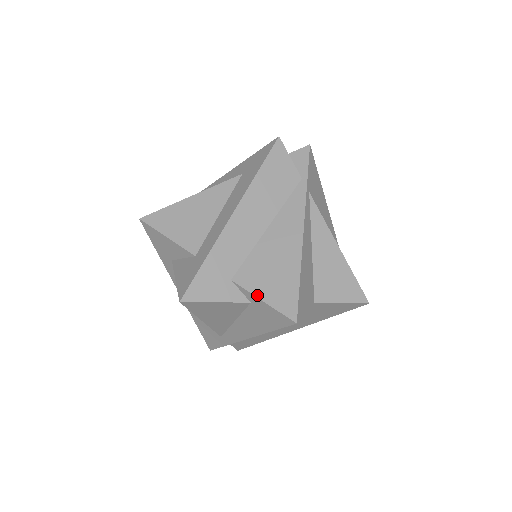
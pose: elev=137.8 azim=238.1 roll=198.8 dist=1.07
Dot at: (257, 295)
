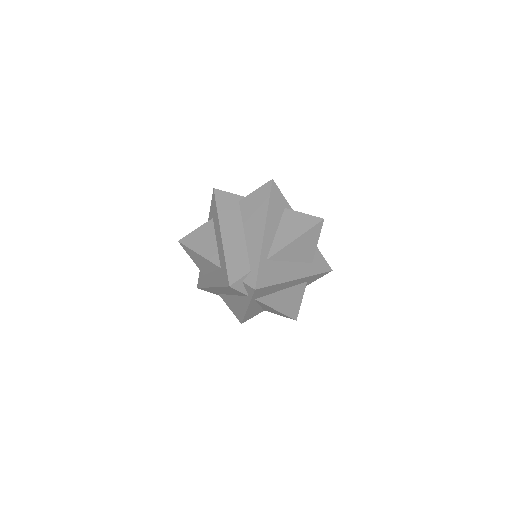
Dot at: (228, 306)
